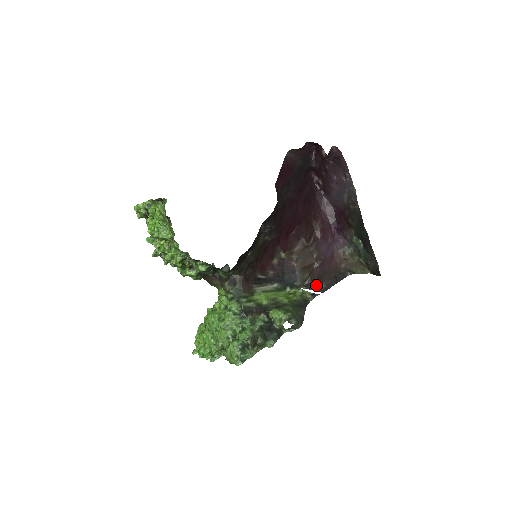
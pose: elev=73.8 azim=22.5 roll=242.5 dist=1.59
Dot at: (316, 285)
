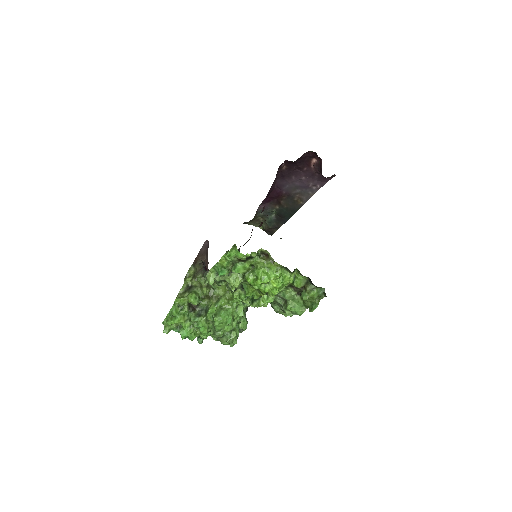
Dot at: occluded
